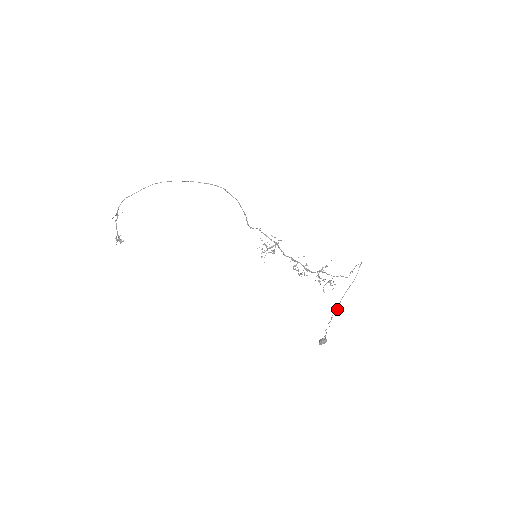
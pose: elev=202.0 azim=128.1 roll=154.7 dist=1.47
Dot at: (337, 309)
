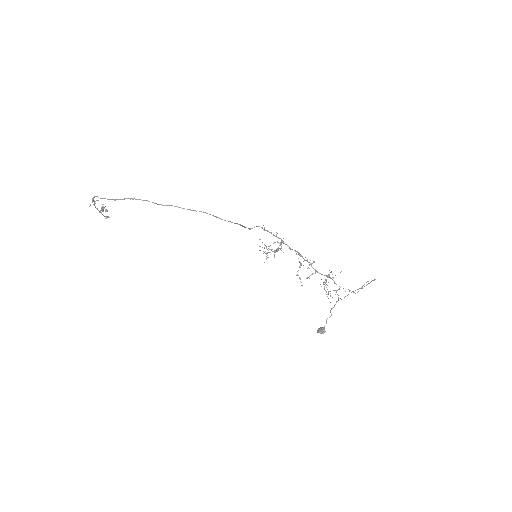
Dot at: occluded
